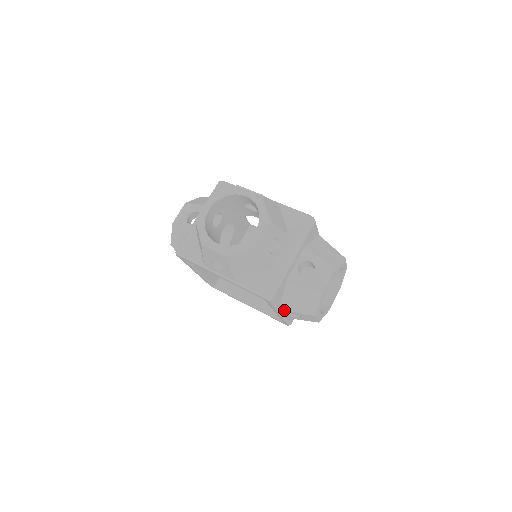
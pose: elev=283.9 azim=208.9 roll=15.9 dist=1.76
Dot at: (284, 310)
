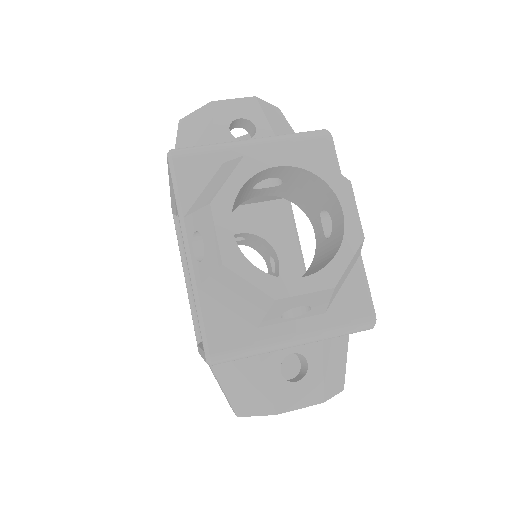
Dot at: (212, 369)
